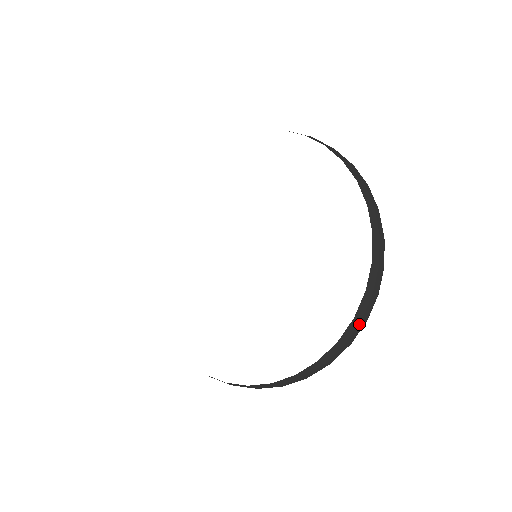
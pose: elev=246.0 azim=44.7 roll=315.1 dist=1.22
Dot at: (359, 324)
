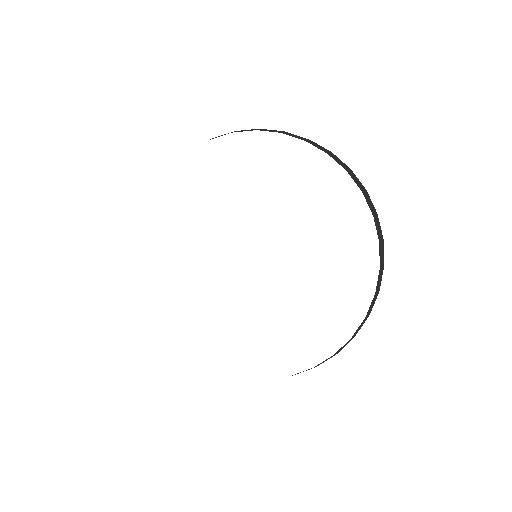
Dot at: occluded
